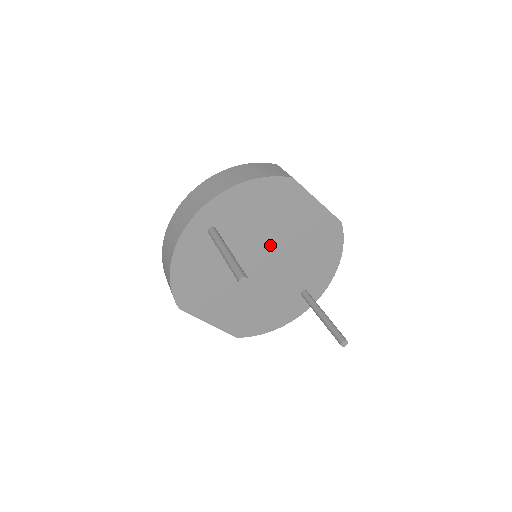
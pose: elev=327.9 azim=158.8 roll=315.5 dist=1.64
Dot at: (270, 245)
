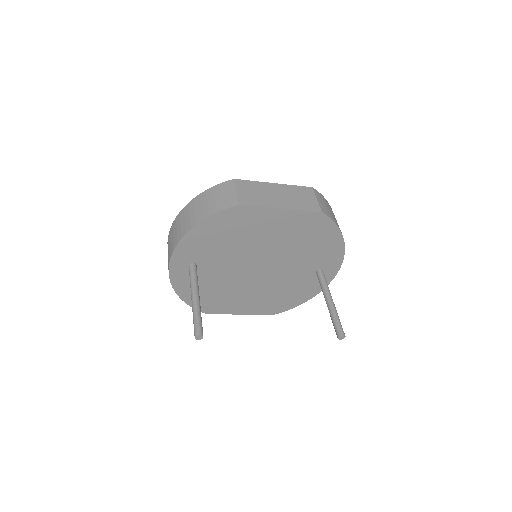
Dot at: (256, 254)
